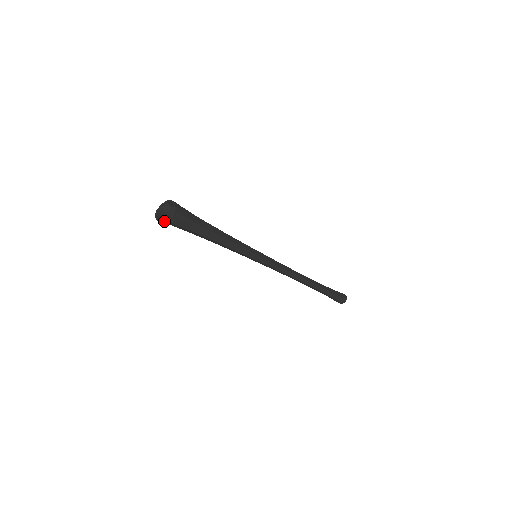
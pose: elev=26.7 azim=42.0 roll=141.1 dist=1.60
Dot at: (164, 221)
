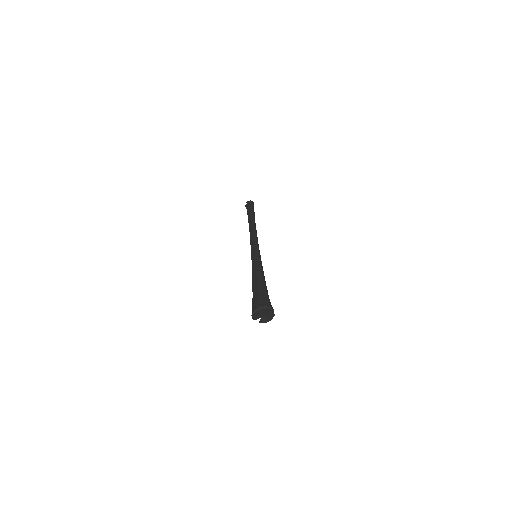
Dot at: (254, 319)
